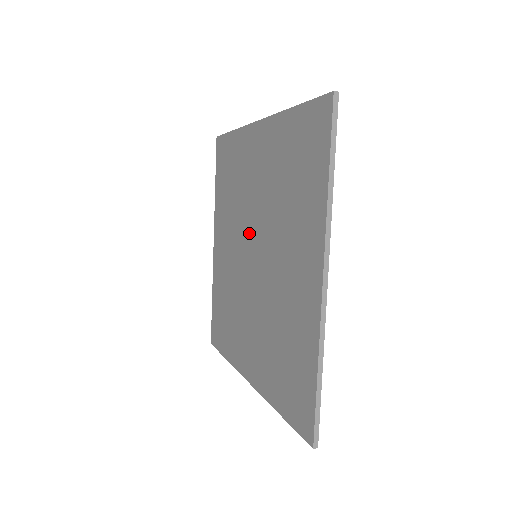
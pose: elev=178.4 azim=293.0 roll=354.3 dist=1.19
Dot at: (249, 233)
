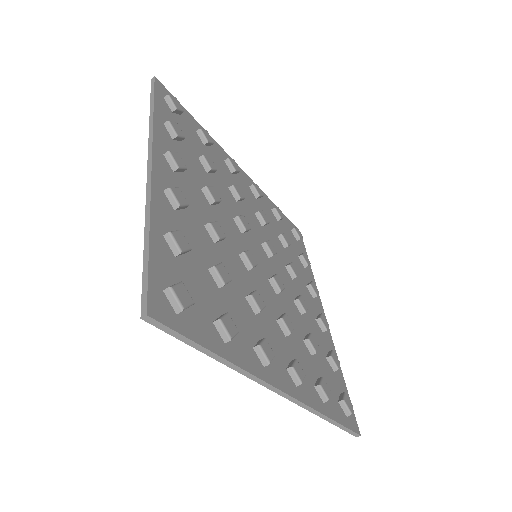
Dot at: occluded
